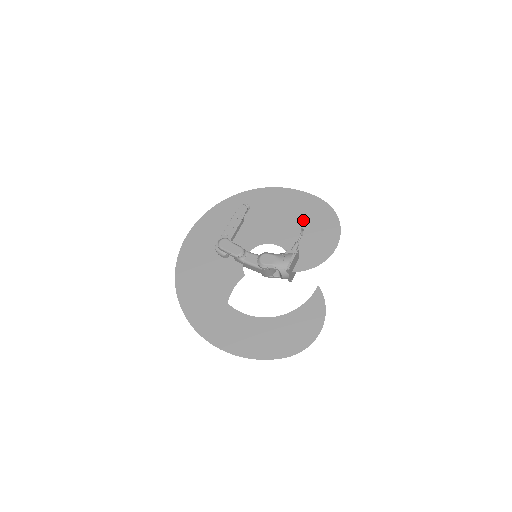
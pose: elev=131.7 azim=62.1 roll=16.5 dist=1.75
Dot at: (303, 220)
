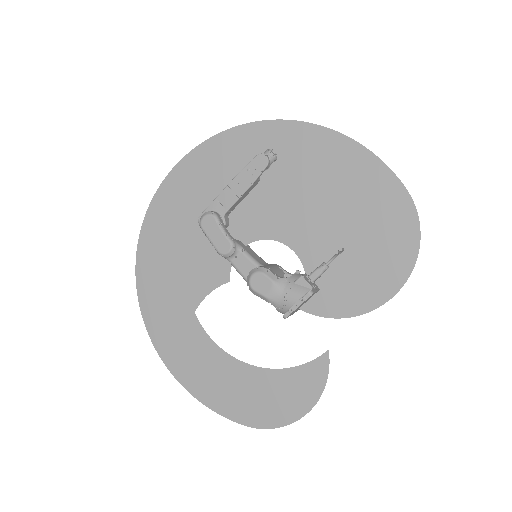
Dot at: (355, 223)
